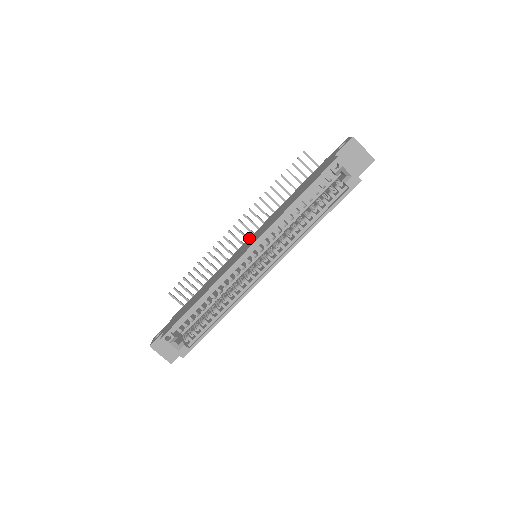
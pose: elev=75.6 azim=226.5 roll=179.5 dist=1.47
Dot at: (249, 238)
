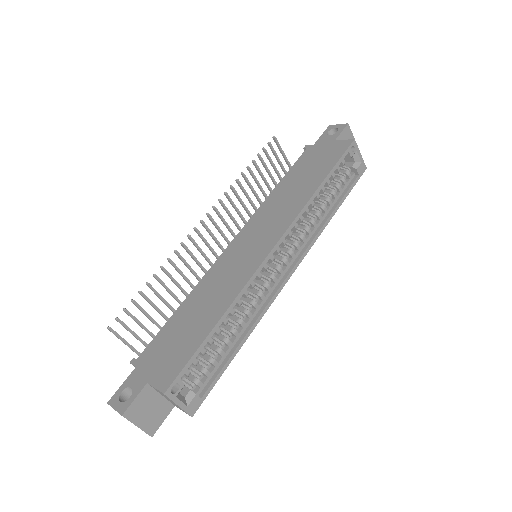
Dot at: (239, 234)
